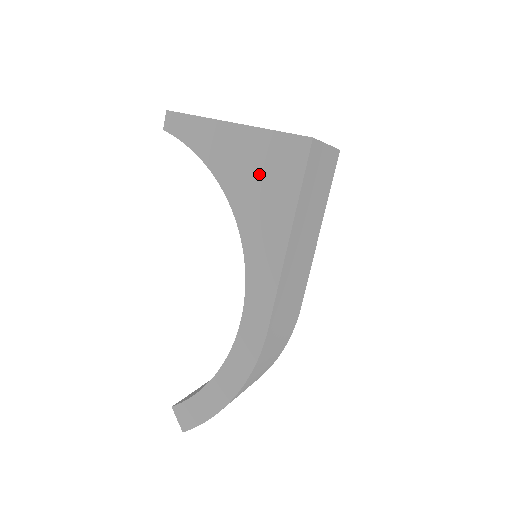
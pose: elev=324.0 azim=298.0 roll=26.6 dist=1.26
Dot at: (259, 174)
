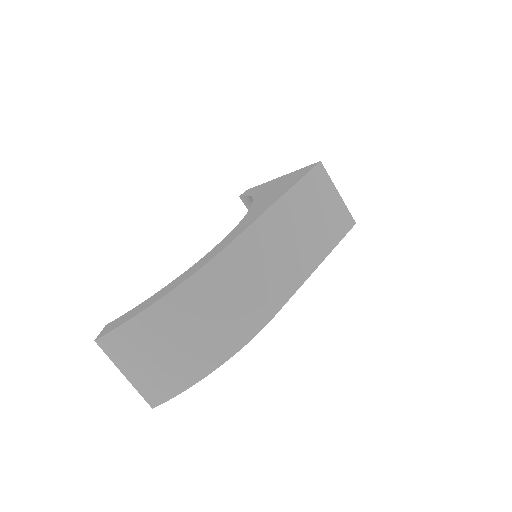
Dot at: (280, 186)
